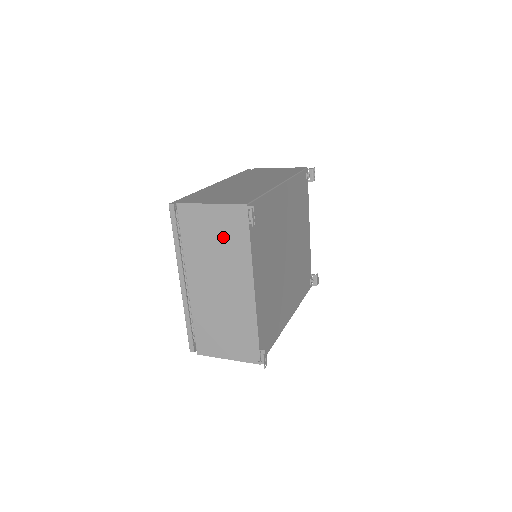
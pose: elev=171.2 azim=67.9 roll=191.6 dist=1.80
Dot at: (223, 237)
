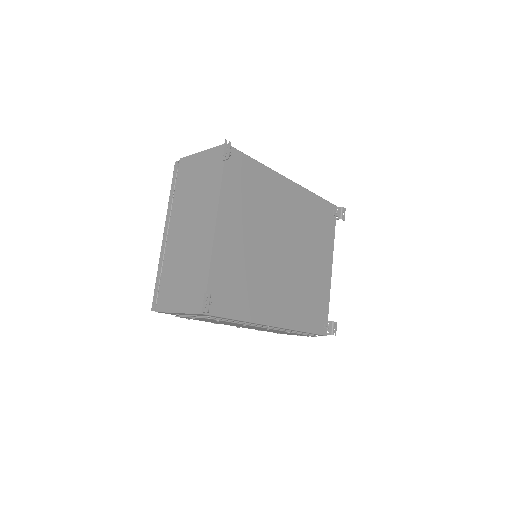
Dot at: (204, 179)
